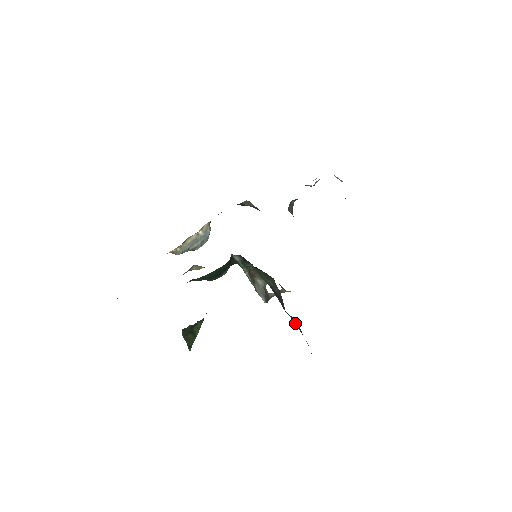
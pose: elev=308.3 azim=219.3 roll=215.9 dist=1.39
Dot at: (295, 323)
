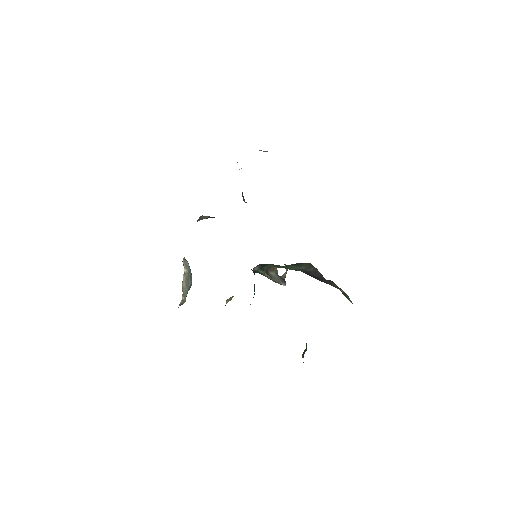
Dot at: (329, 283)
